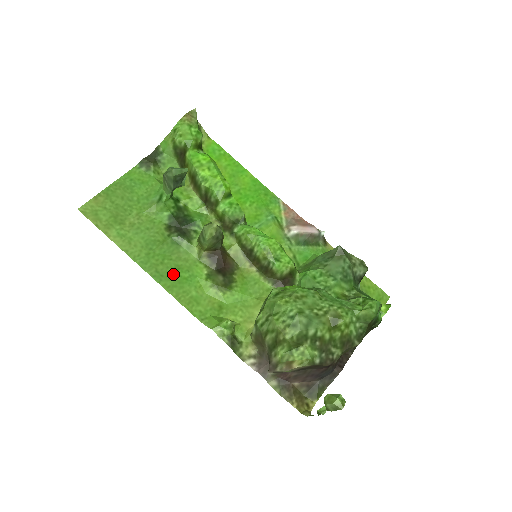
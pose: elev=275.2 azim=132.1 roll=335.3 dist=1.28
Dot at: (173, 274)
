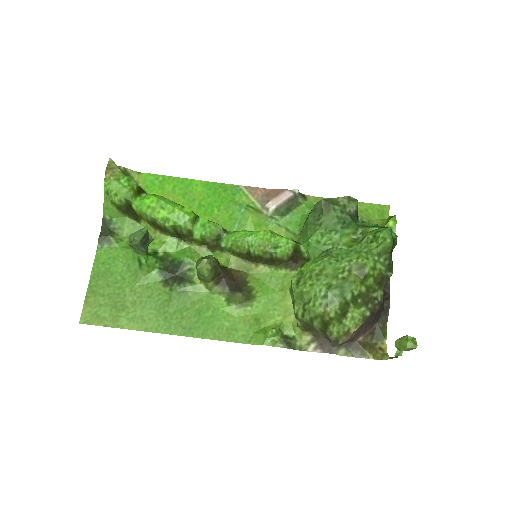
Dot at: (198, 320)
